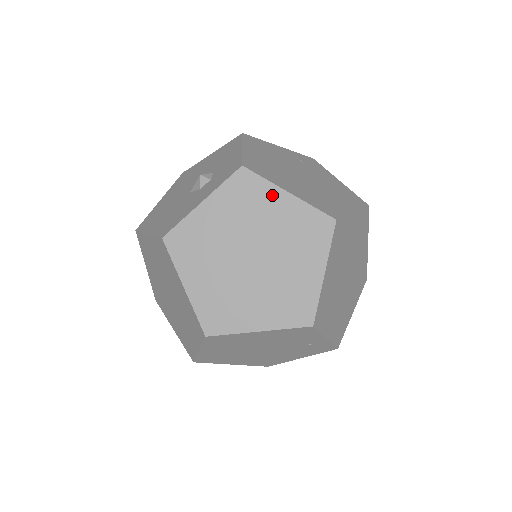
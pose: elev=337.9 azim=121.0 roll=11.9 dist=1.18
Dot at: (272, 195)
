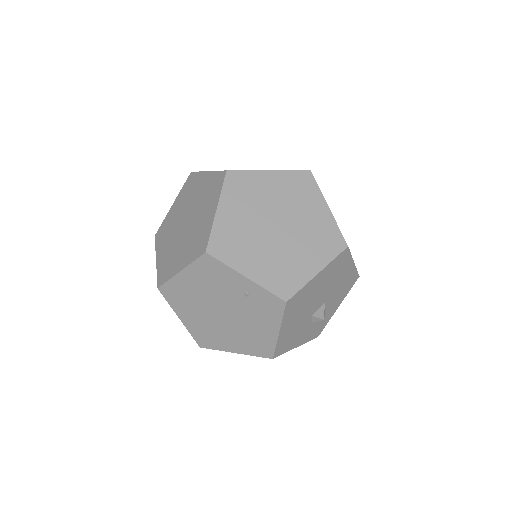
Dot at: (200, 179)
